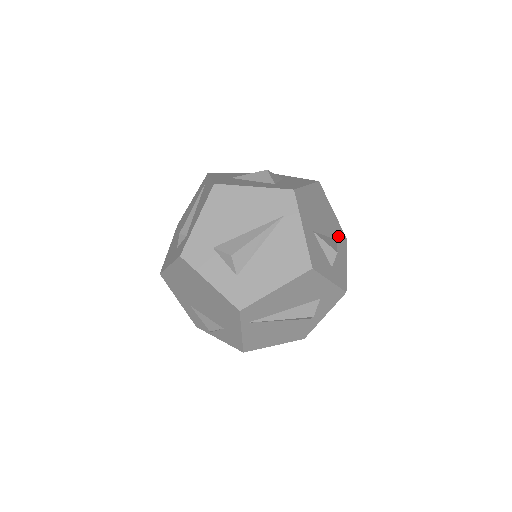
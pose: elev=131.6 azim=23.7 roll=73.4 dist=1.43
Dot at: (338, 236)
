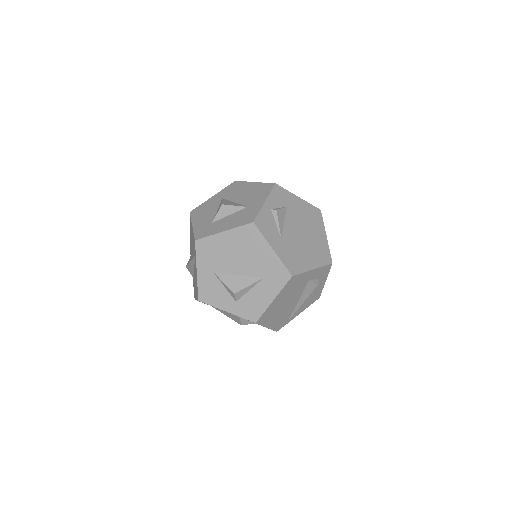
Dot at: (269, 274)
